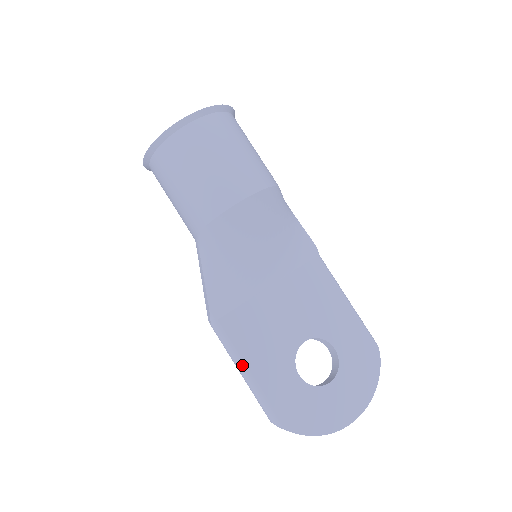
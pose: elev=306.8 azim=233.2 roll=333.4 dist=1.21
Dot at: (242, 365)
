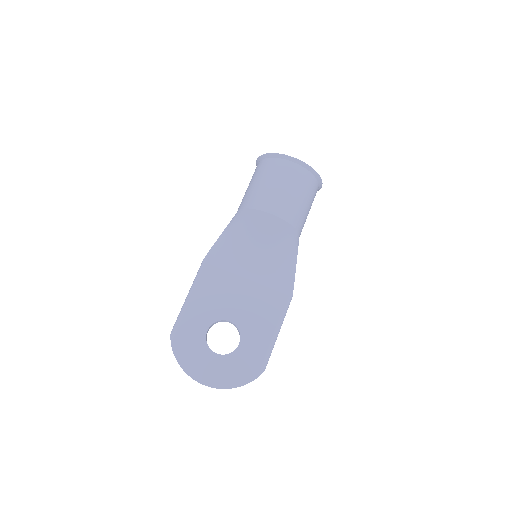
Dot at: (191, 293)
